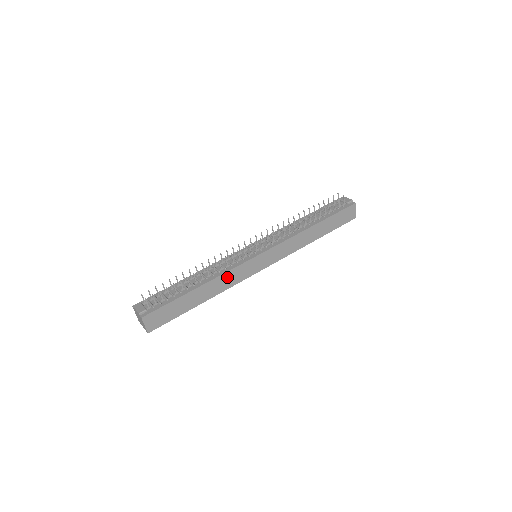
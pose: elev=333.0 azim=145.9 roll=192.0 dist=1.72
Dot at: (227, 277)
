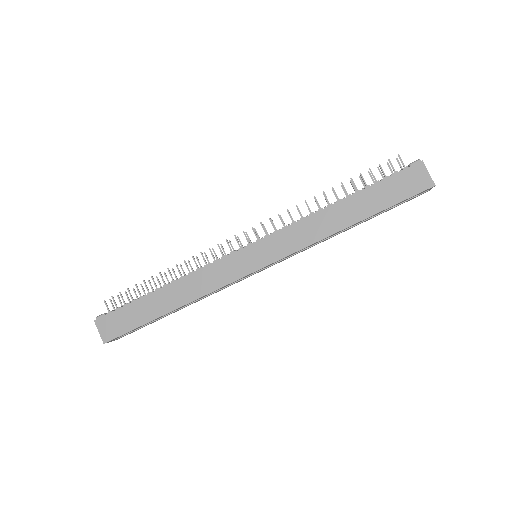
Dot at: (201, 277)
